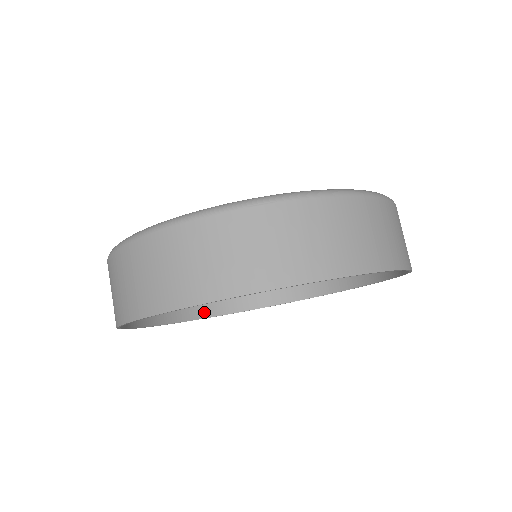
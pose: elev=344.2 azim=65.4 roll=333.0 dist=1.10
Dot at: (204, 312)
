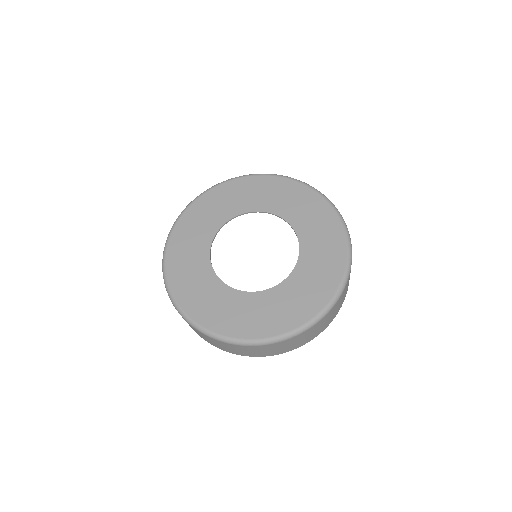
Dot at: occluded
